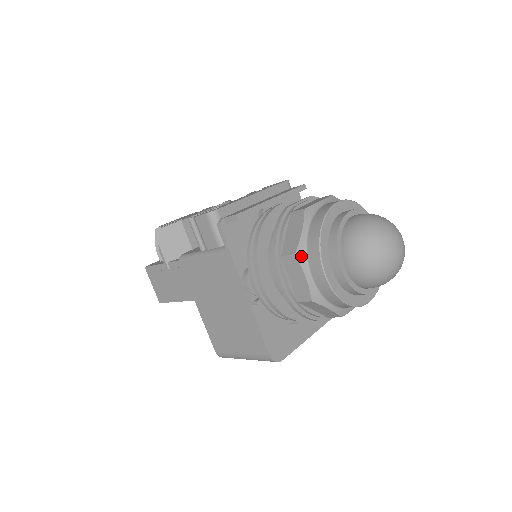
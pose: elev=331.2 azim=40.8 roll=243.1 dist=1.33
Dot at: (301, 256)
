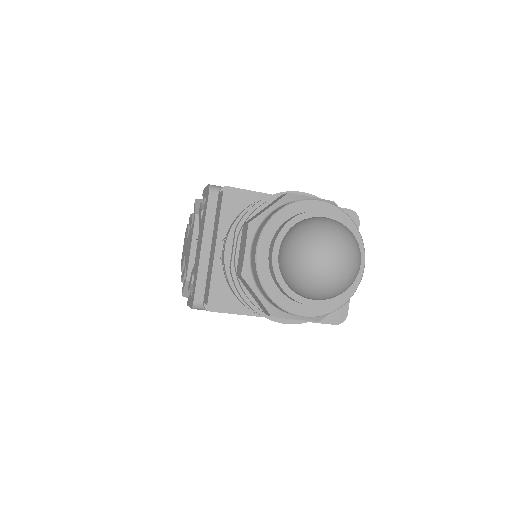
Dot at: (276, 314)
